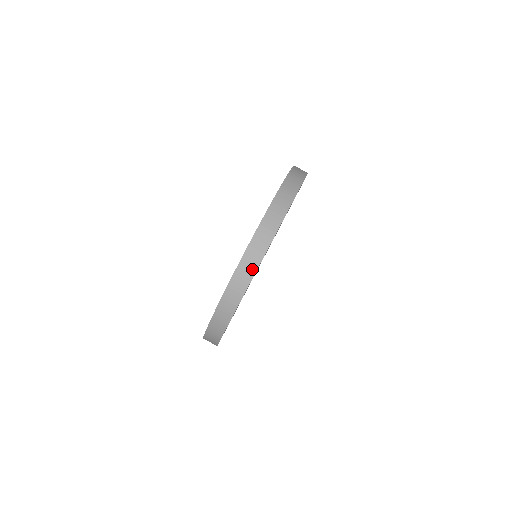
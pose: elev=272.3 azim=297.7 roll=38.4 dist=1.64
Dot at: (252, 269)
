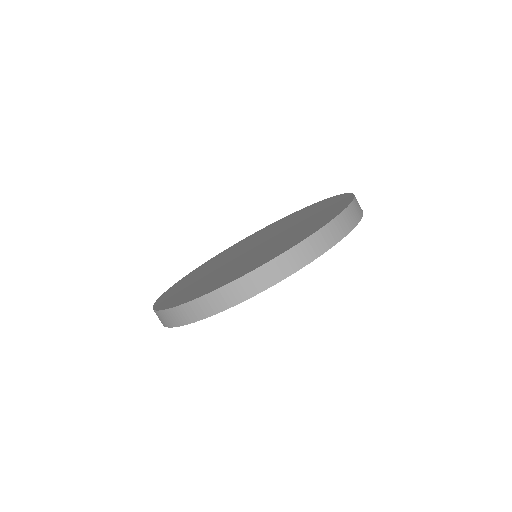
Dot at: (297, 265)
